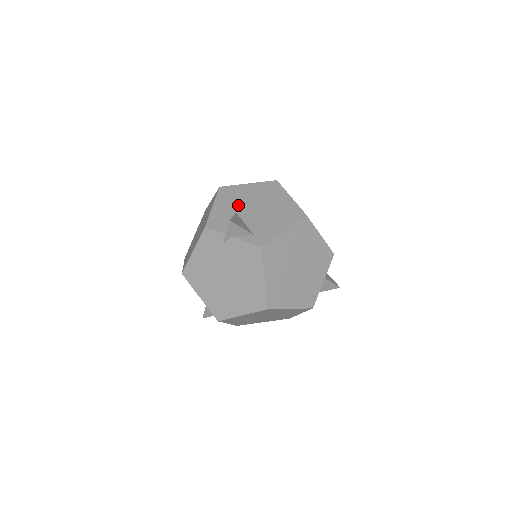
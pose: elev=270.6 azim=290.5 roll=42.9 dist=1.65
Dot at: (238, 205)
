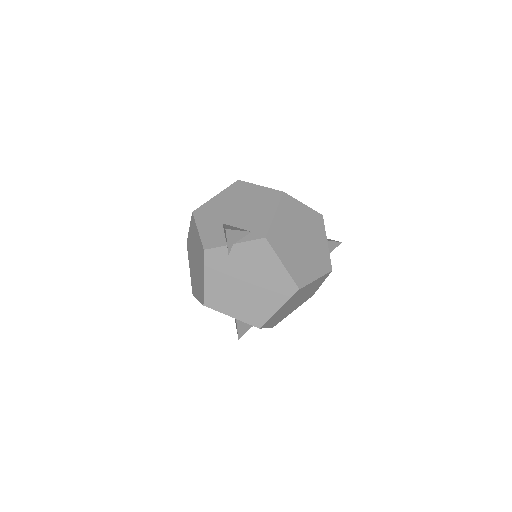
Dot at: (220, 217)
